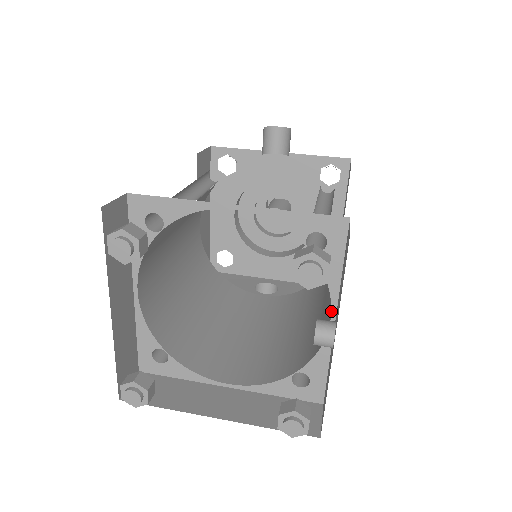
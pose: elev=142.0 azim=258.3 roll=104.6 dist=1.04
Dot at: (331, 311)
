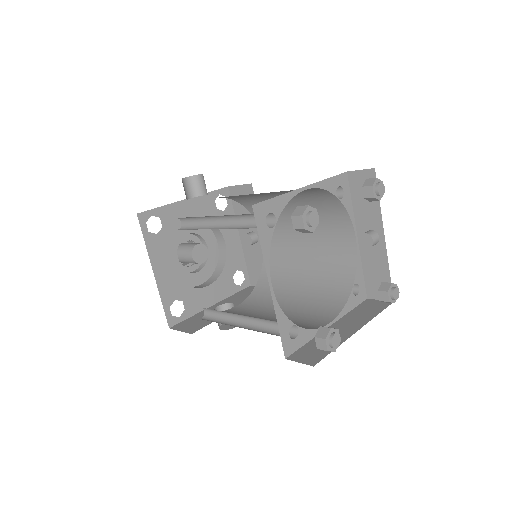
Dot at: (355, 233)
